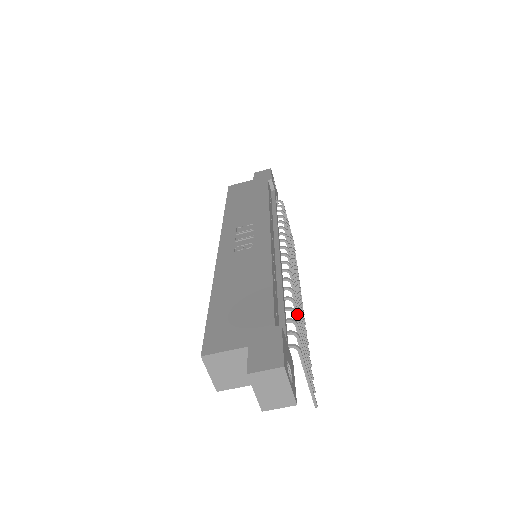
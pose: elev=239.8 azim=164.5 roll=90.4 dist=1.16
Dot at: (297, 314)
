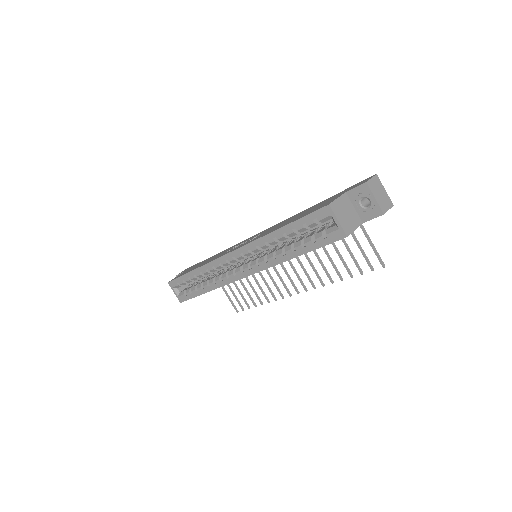
Dot at: occluded
